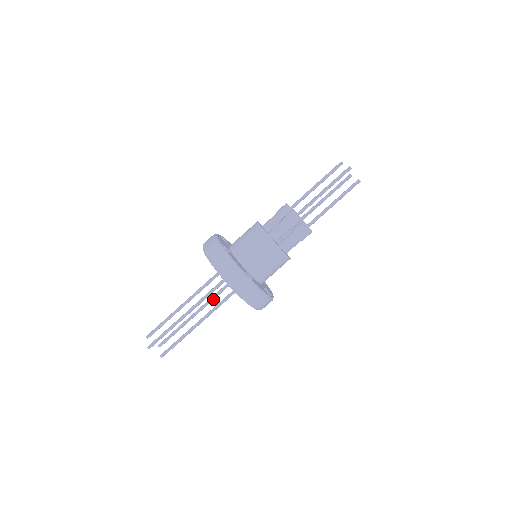
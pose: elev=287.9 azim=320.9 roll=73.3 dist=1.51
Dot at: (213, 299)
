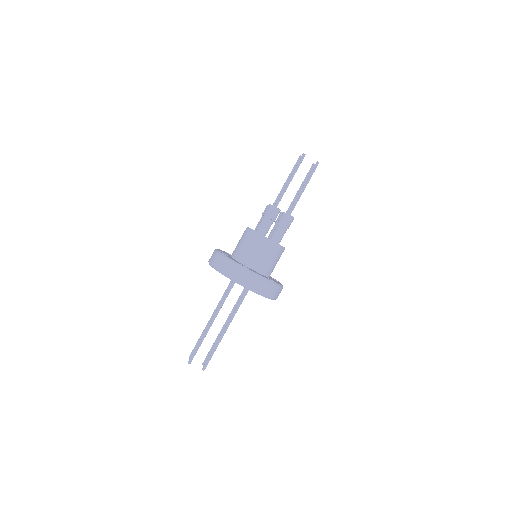
Dot at: occluded
